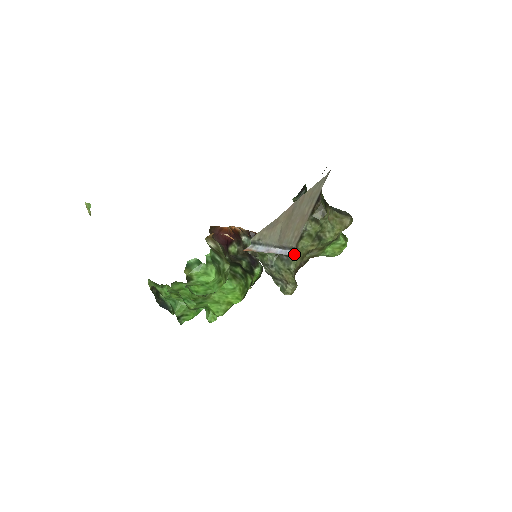
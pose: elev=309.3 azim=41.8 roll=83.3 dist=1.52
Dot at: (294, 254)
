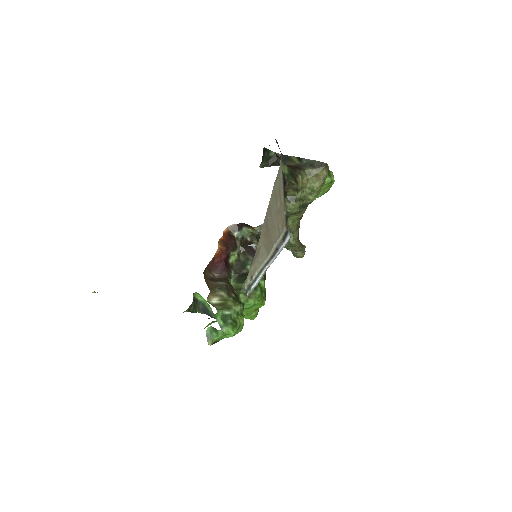
Dot at: (288, 240)
